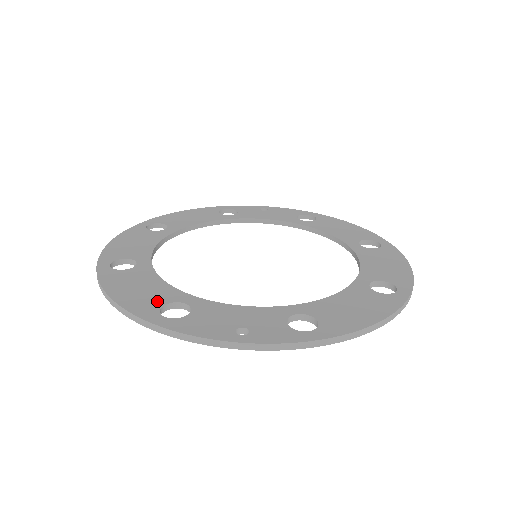
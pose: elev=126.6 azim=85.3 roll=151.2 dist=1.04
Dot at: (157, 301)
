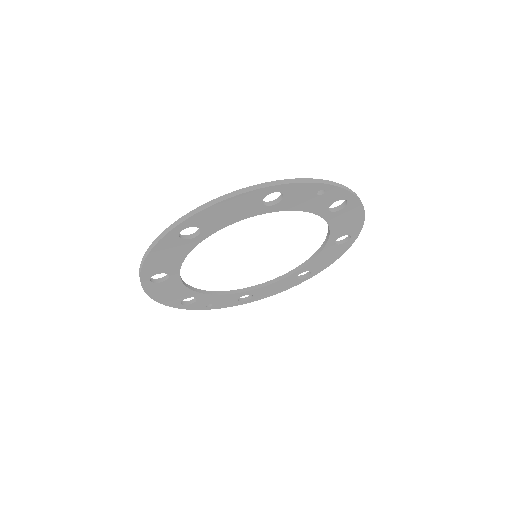
Dot at: occluded
